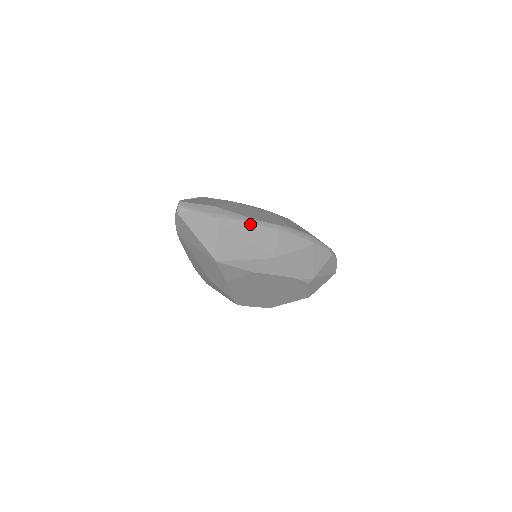
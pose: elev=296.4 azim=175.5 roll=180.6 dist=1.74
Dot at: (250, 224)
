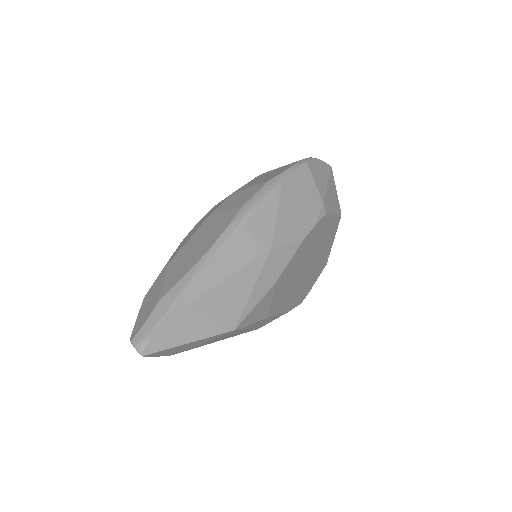
Dot at: (209, 264)
